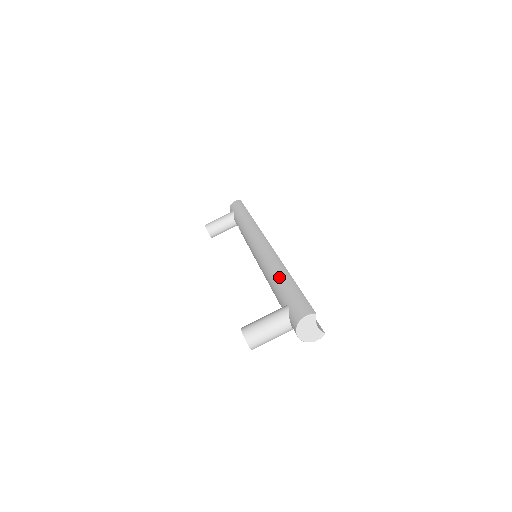
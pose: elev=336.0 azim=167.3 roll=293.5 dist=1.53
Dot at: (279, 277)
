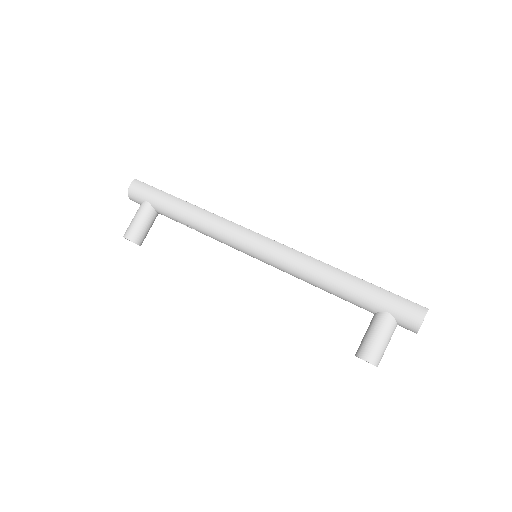
Dot at: (342, 283)
